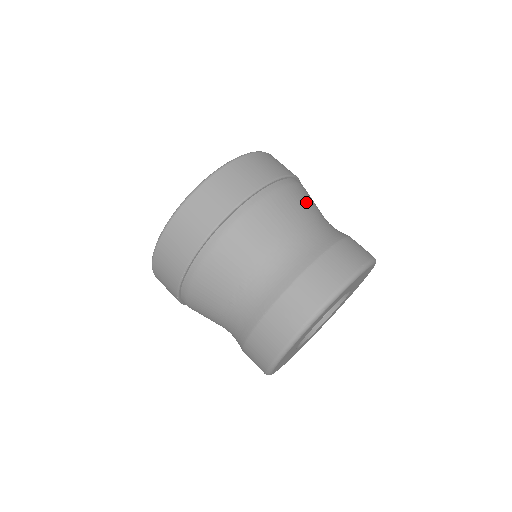
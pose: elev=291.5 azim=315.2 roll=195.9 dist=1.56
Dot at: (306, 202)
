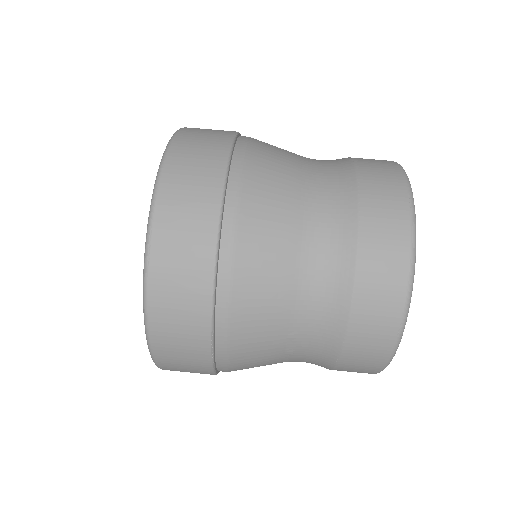
Dot at: (278, 170)
